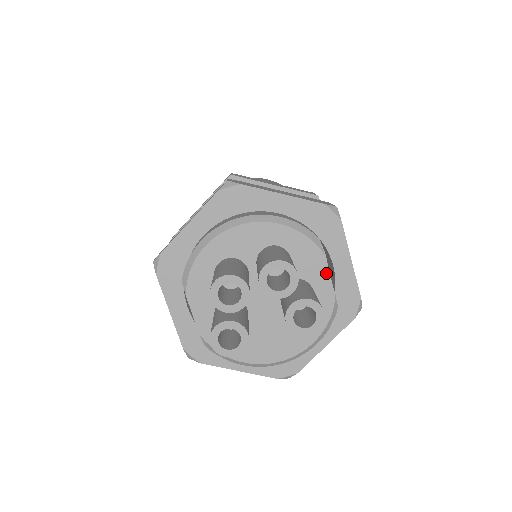
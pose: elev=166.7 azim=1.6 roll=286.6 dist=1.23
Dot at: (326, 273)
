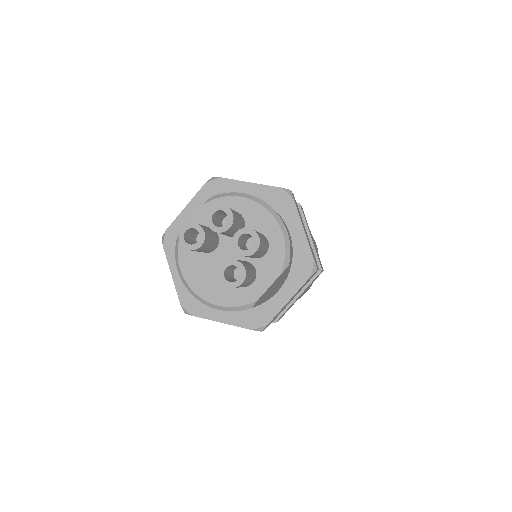
Dot at: (269, 283)
